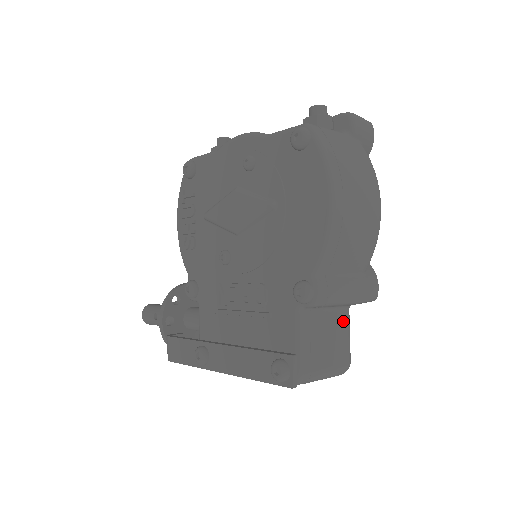
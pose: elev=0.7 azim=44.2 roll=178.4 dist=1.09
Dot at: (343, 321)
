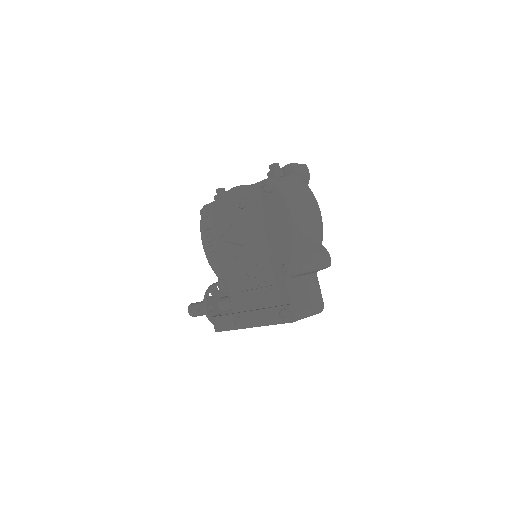
Dot at: (314, 282)
